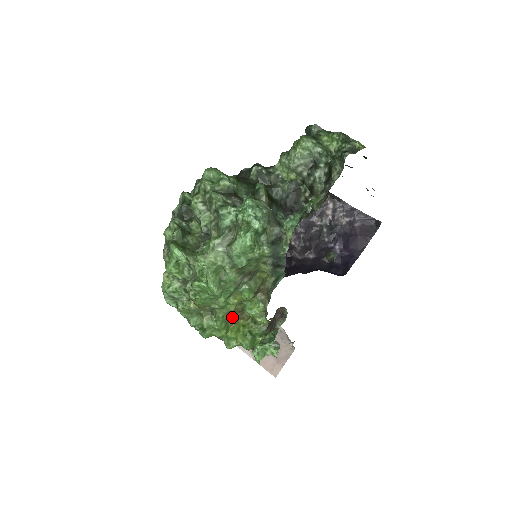
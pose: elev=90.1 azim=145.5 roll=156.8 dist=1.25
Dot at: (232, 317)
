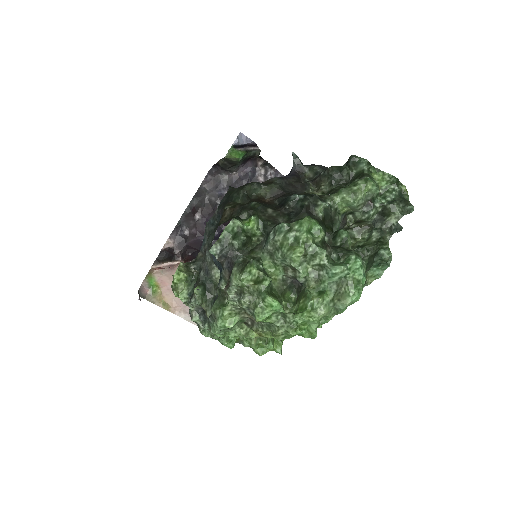
Dot at: occluded
